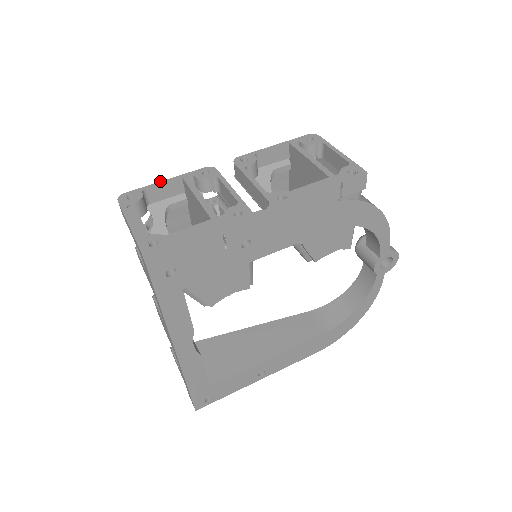
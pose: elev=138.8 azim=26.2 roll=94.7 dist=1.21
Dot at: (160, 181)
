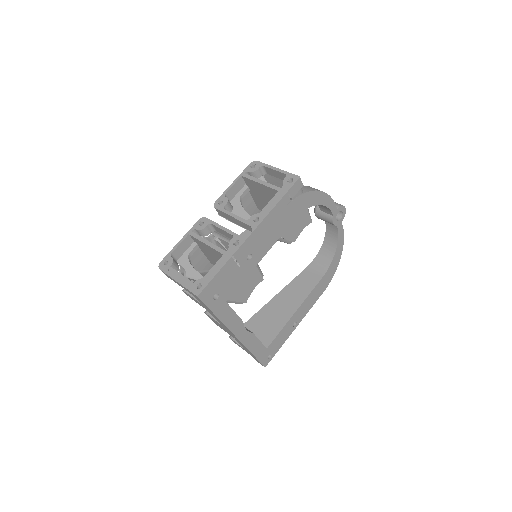
Dot at: (177, 243)
